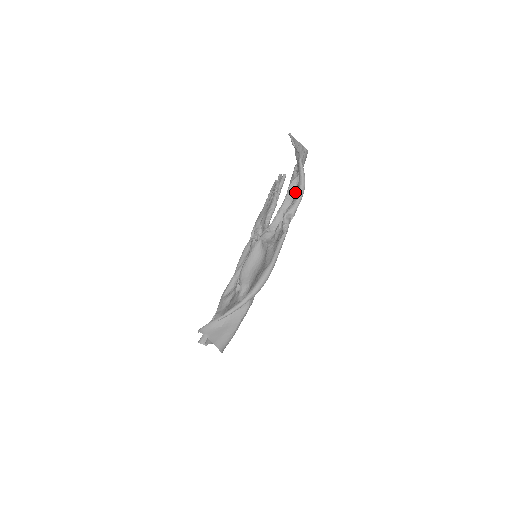
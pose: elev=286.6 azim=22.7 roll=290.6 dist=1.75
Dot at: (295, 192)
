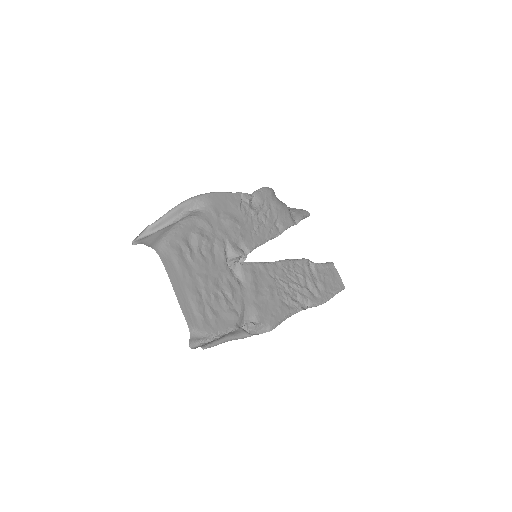
Dot at: occluded
